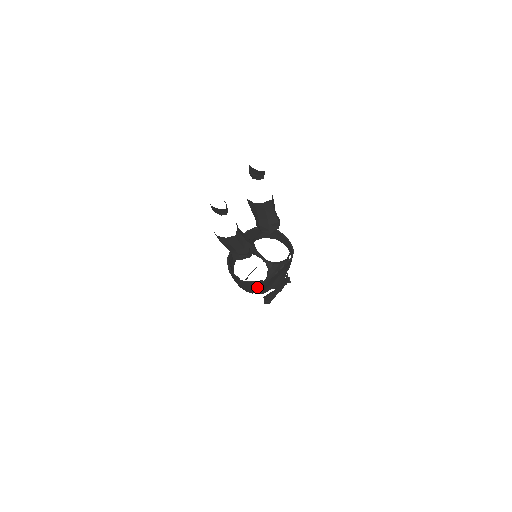
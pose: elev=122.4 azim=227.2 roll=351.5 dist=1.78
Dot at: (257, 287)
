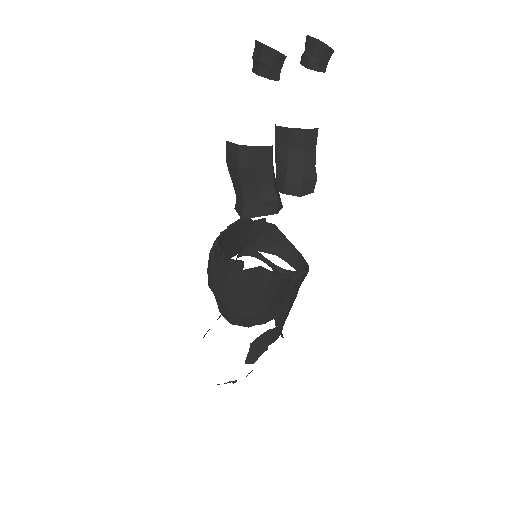
Dot at: (266, 291)
